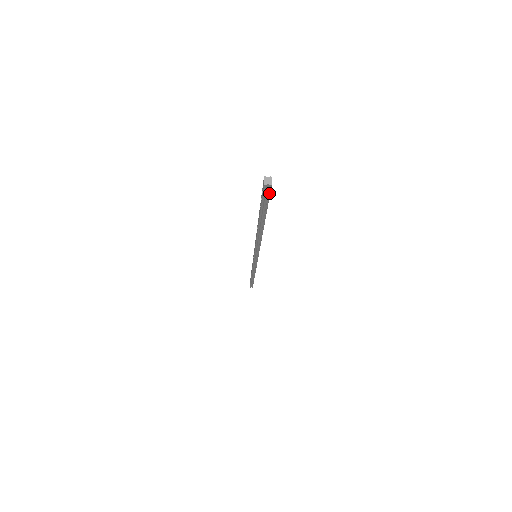
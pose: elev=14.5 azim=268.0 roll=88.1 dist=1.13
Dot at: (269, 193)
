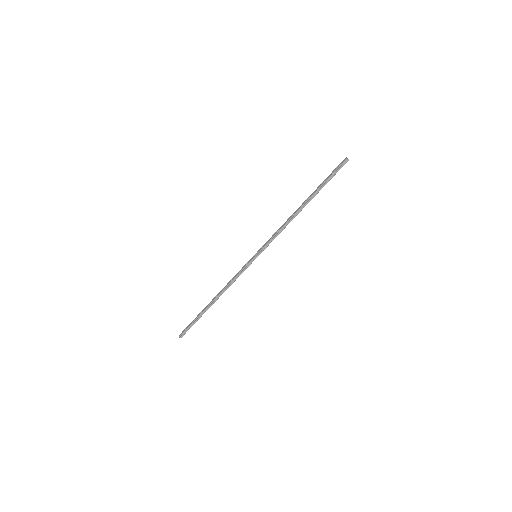
Dot at: occluded
